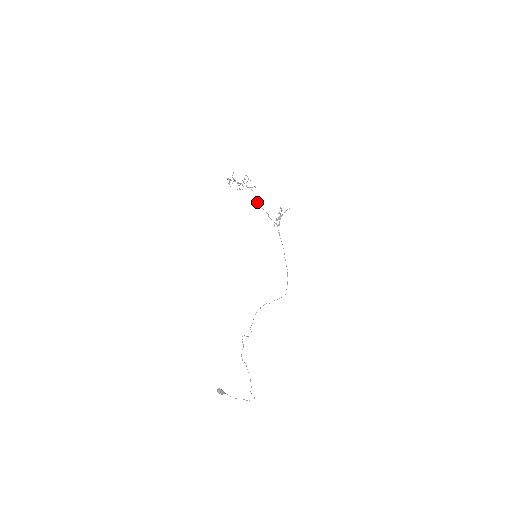
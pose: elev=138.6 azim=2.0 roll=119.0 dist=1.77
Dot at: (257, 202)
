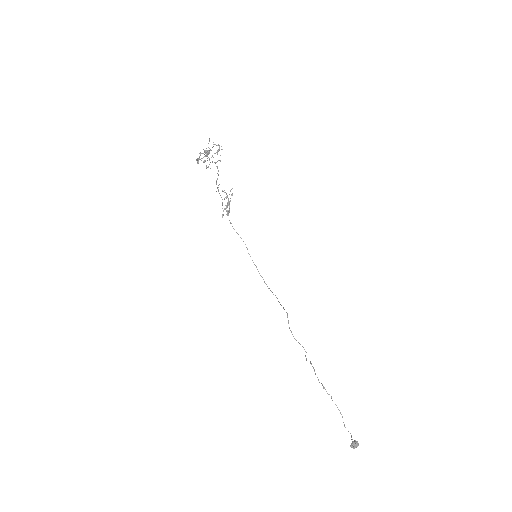
Dot at: (216, 184)
